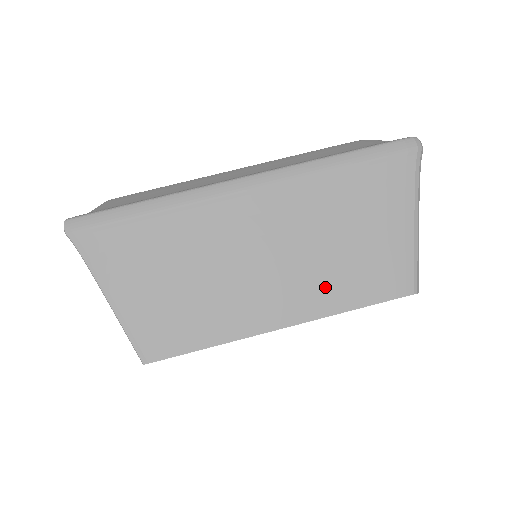
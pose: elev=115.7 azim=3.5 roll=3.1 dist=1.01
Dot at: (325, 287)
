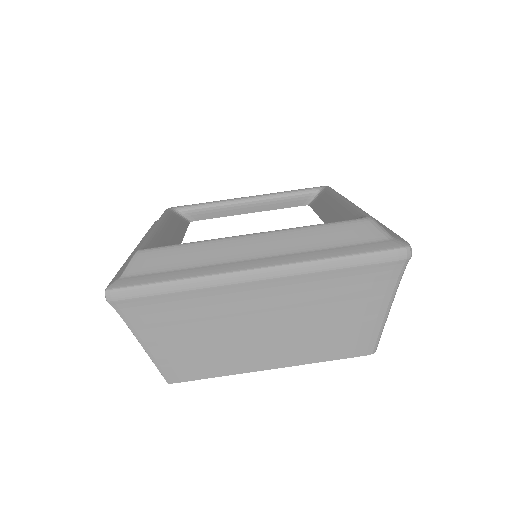
Dot at: (308, 347)
